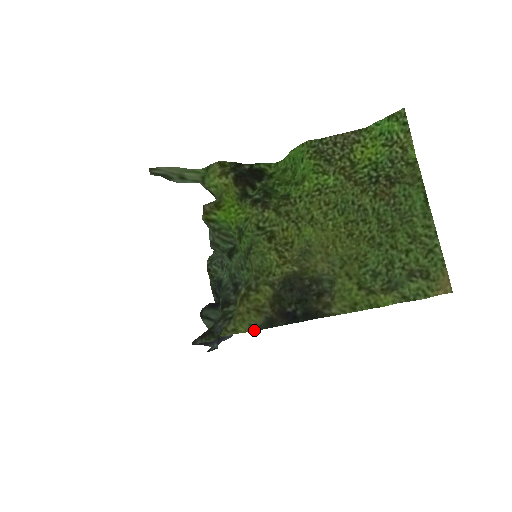
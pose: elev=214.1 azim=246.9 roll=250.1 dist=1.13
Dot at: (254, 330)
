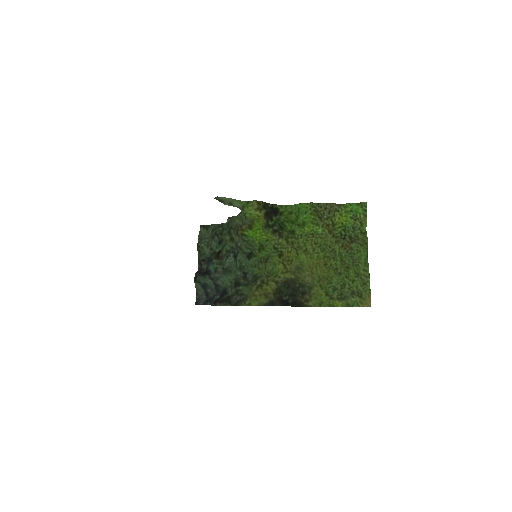
Dot at: occluded
